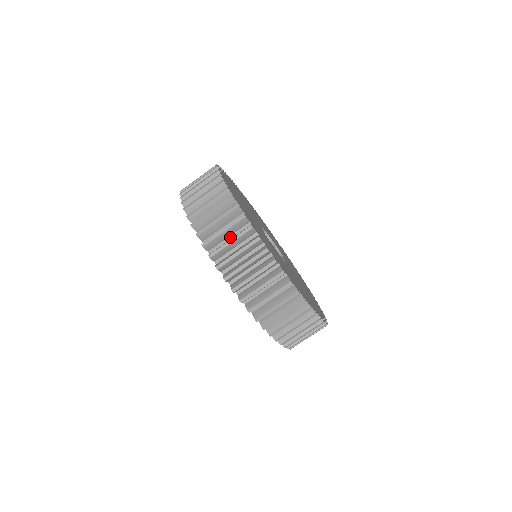
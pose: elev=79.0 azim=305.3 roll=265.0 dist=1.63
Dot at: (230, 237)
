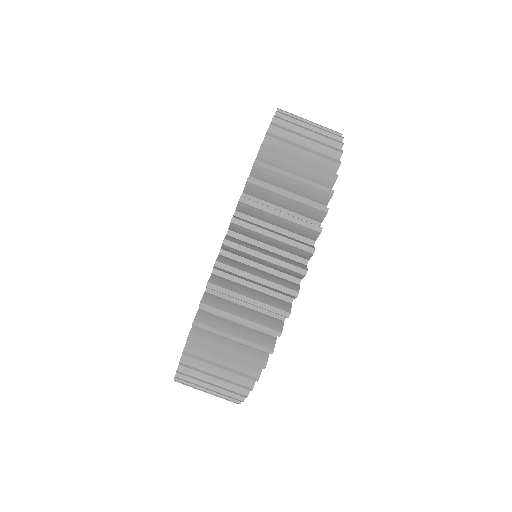
Dot at: occluded
